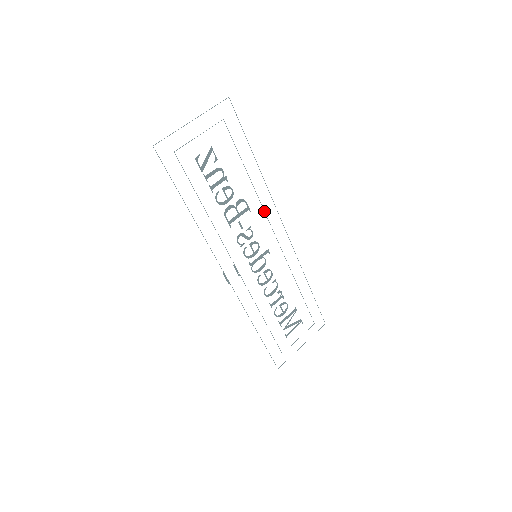
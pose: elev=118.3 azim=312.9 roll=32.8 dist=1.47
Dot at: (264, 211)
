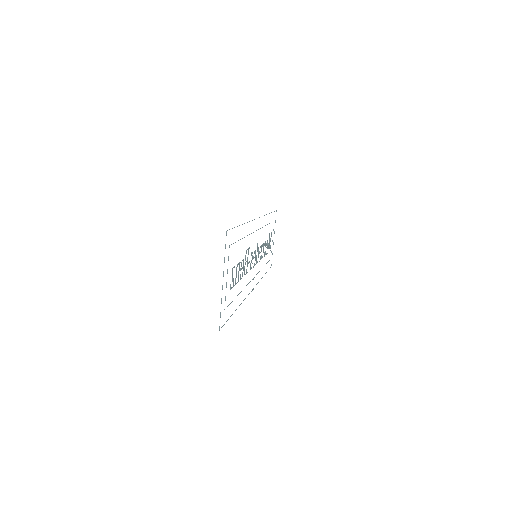
Dot at: occluded
